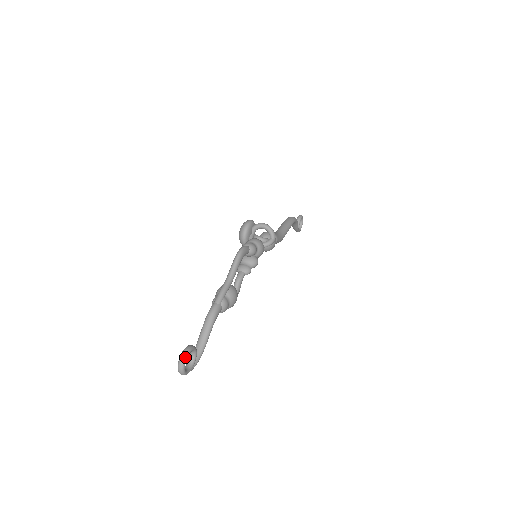
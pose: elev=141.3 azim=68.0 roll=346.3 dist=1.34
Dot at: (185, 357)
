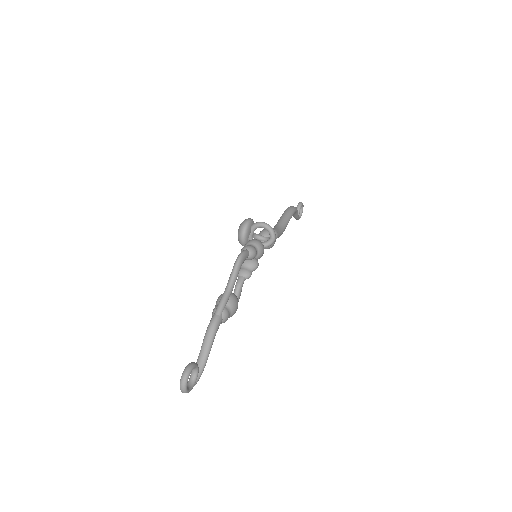
Dot at: (187, 377)
